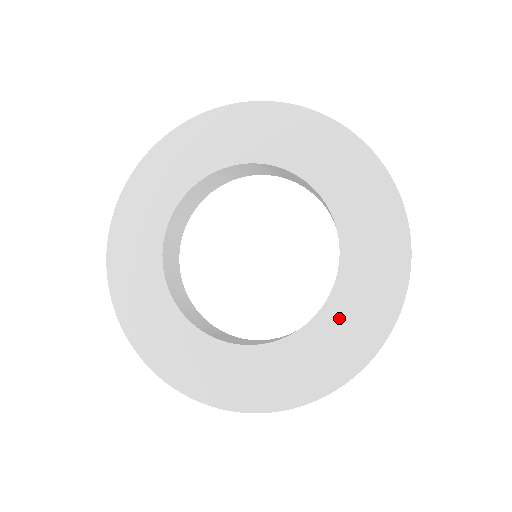
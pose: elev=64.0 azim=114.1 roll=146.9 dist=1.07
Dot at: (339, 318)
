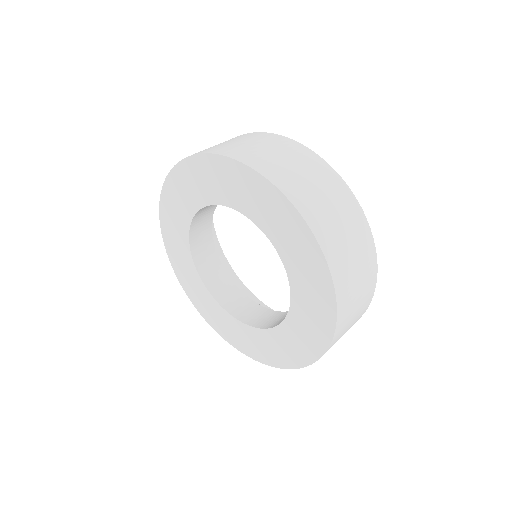
Dot at: (303, 307)
